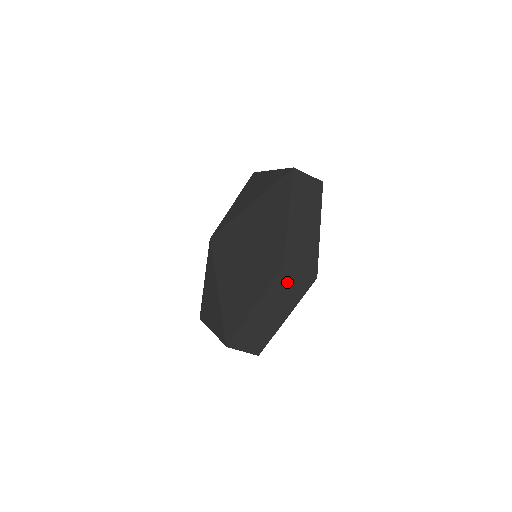
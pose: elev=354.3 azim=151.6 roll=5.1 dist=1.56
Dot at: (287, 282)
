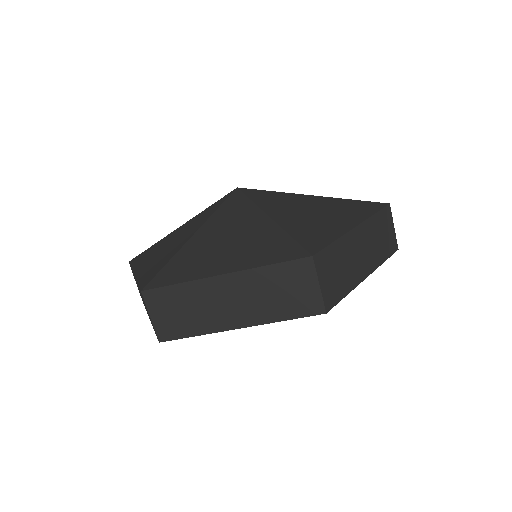
Dot at: (292, 282)
